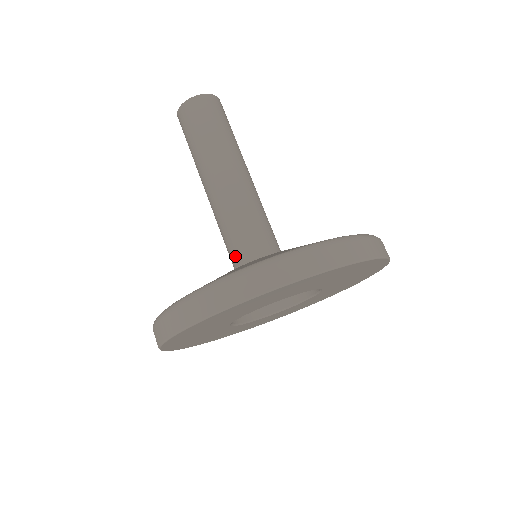
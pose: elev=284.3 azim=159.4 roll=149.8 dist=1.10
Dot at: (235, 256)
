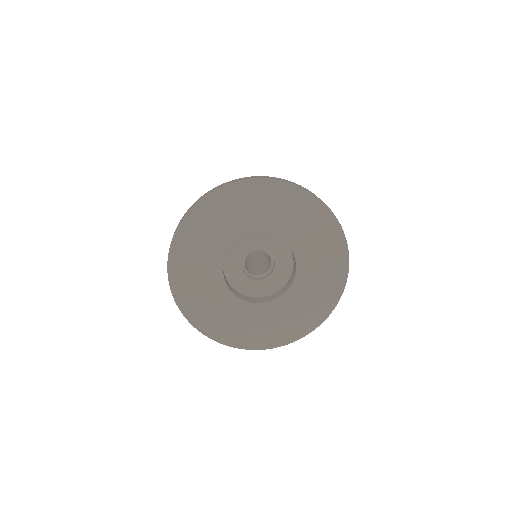
Dot at: occluded
